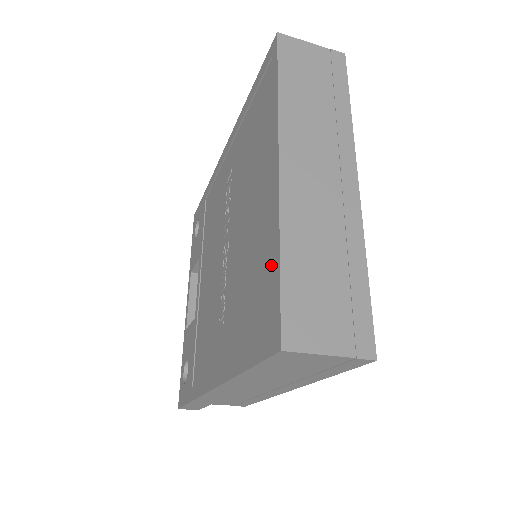
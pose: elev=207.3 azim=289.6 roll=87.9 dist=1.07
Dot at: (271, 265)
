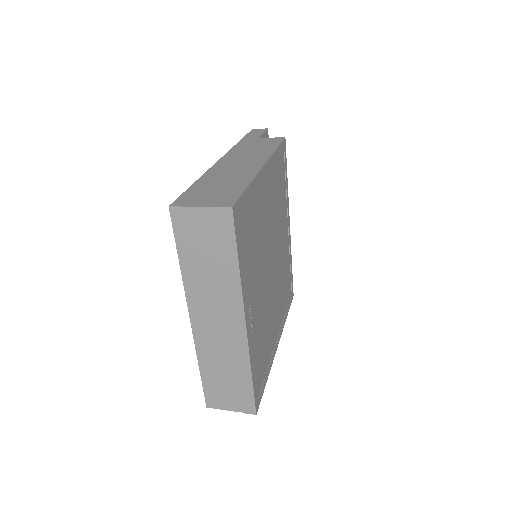
Dot at: occluded
